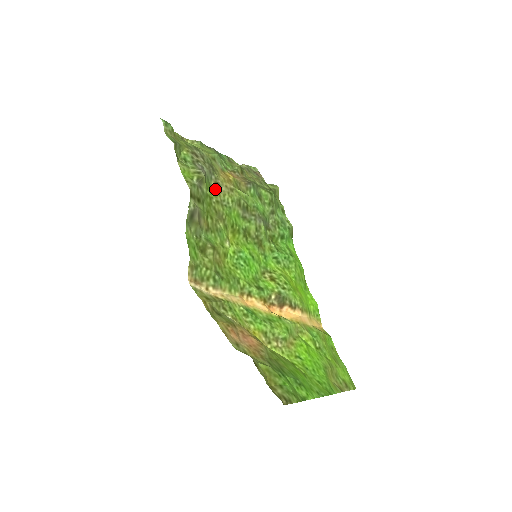
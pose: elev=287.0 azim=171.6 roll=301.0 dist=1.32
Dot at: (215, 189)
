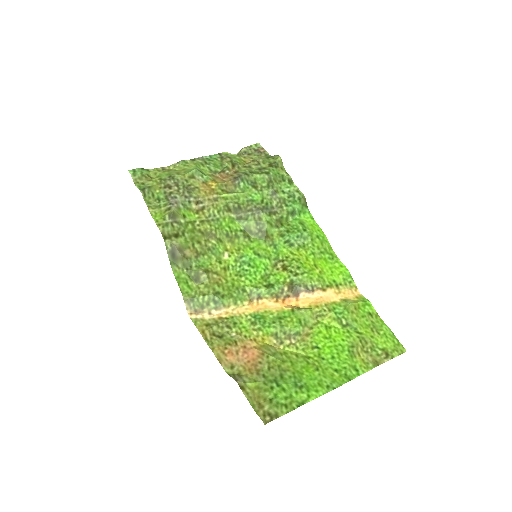
Dot at: (197, 210)
